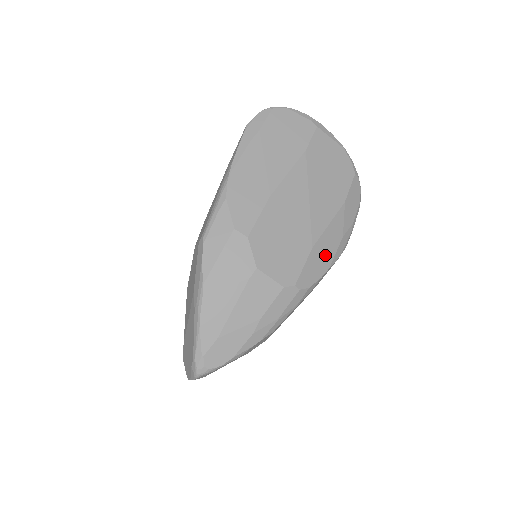
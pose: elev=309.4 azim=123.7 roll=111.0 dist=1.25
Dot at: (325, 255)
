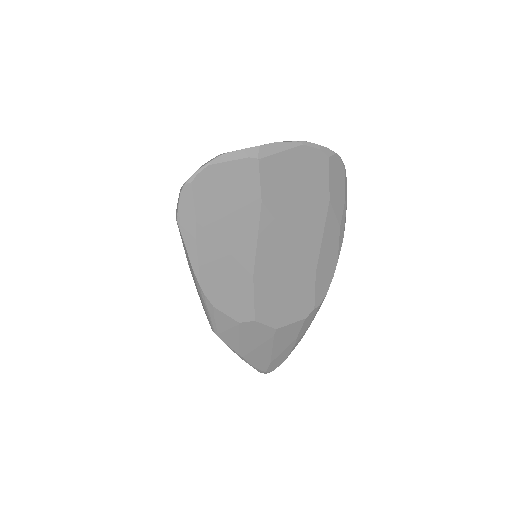
Dot at: (329, 260)
